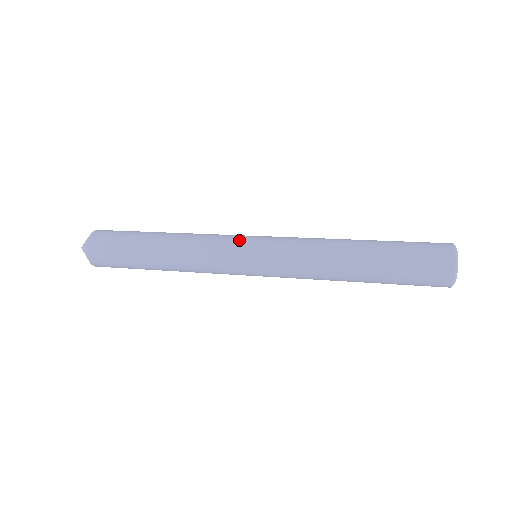
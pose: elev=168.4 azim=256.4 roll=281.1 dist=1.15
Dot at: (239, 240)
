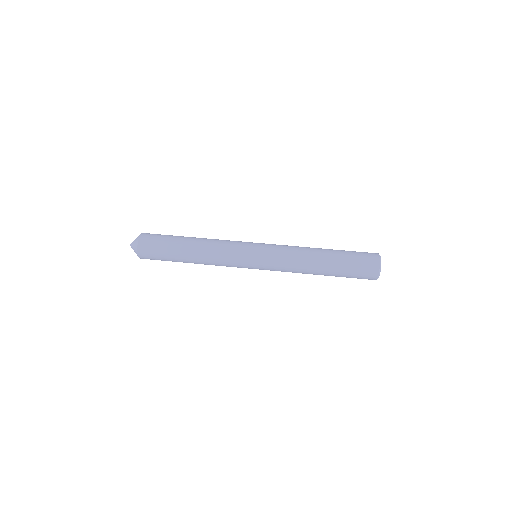
Dot at: (245, 260)
